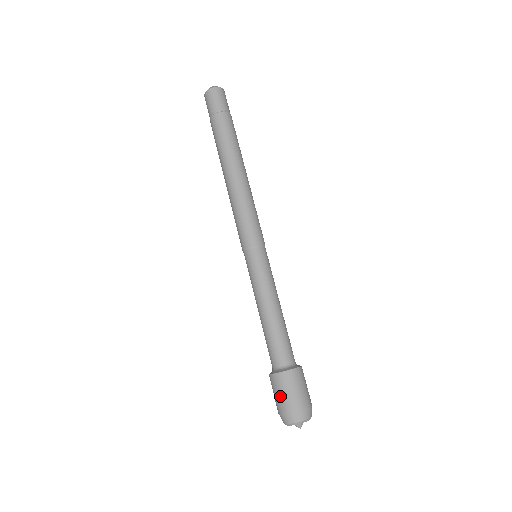
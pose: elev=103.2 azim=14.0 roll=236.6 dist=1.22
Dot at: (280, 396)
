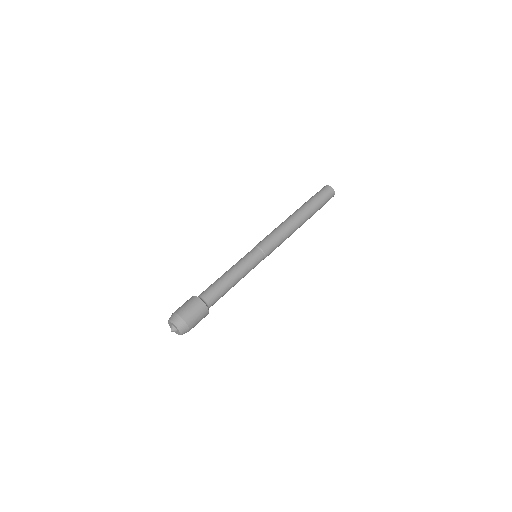
Dot at: (186, 306)
